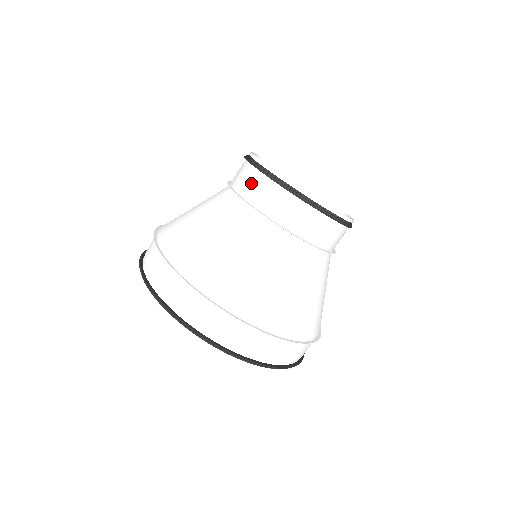
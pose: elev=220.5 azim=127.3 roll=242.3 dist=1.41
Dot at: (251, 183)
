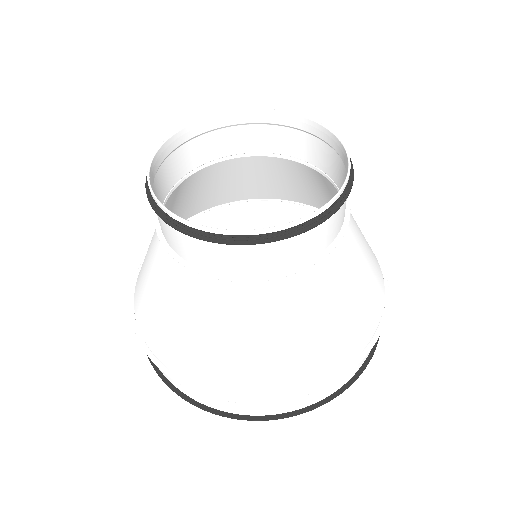
Dot at: occluded
